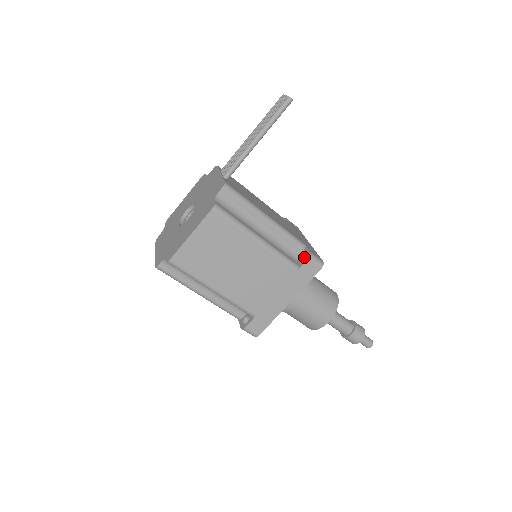
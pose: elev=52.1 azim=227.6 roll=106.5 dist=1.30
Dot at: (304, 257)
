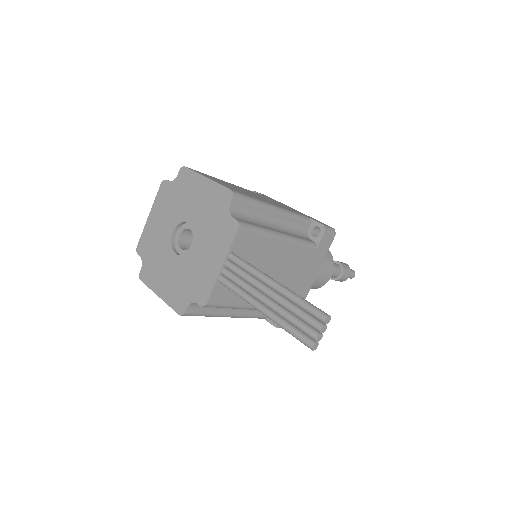
Dot at: occluded
